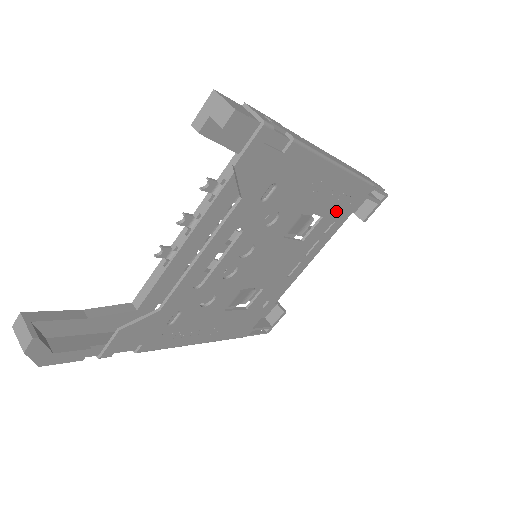
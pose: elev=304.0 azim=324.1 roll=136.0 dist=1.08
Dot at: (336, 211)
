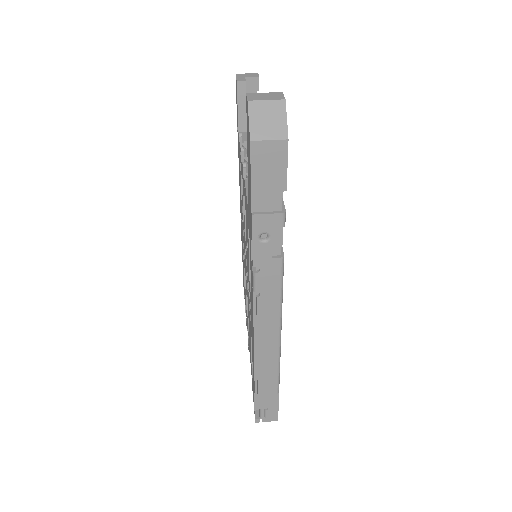
Dot at: occluded
